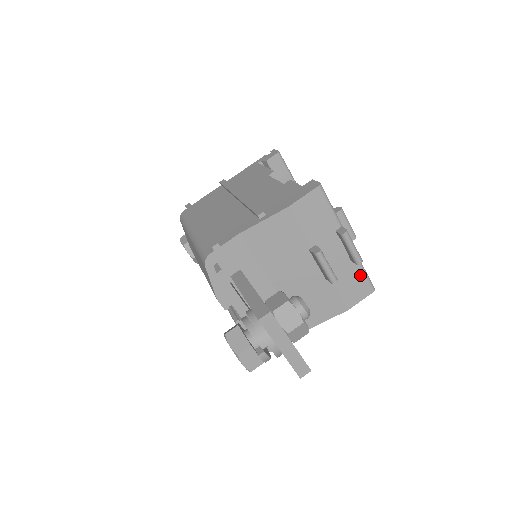
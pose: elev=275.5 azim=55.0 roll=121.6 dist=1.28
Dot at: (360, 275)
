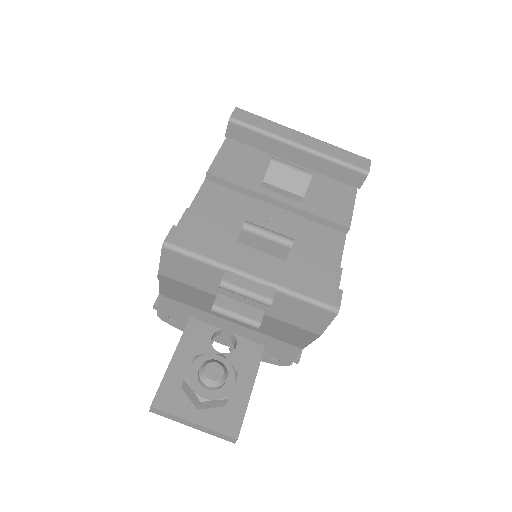
Dot at: (300, 304)
